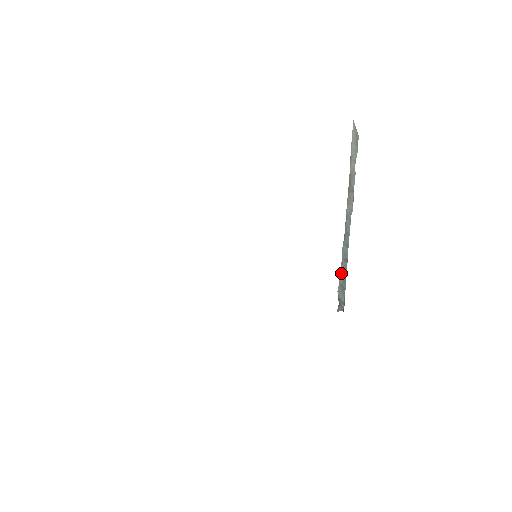
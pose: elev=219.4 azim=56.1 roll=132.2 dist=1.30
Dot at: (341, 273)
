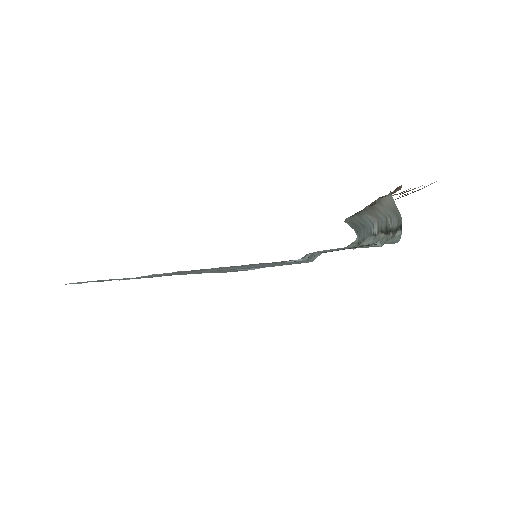
Dot at: (352, 221)
